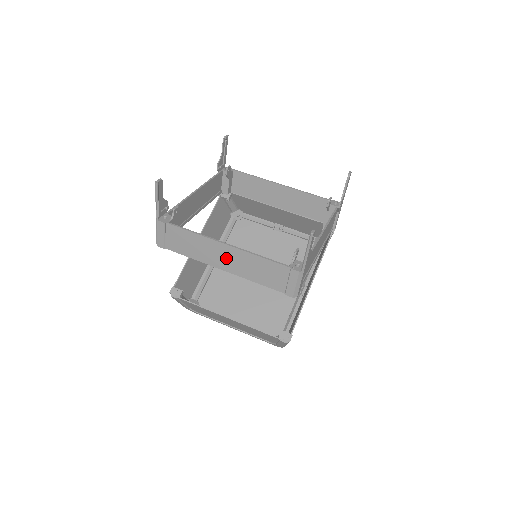
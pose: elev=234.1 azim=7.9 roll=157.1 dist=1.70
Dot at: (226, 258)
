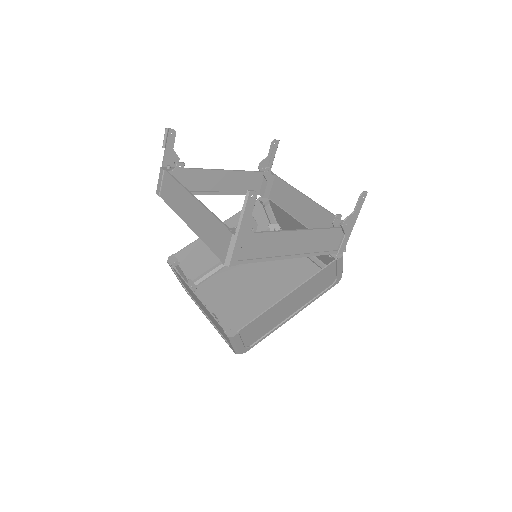
Dot at: (191, 212)
